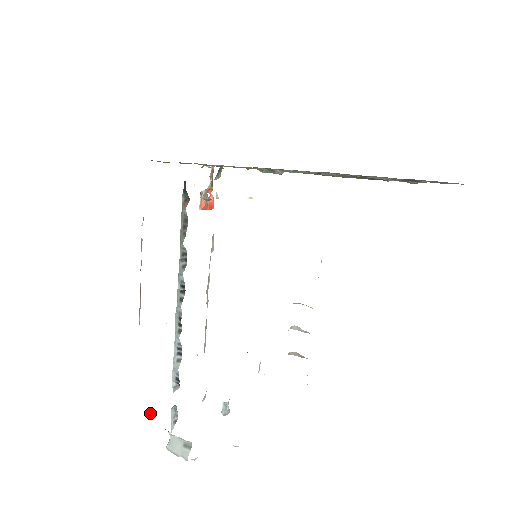
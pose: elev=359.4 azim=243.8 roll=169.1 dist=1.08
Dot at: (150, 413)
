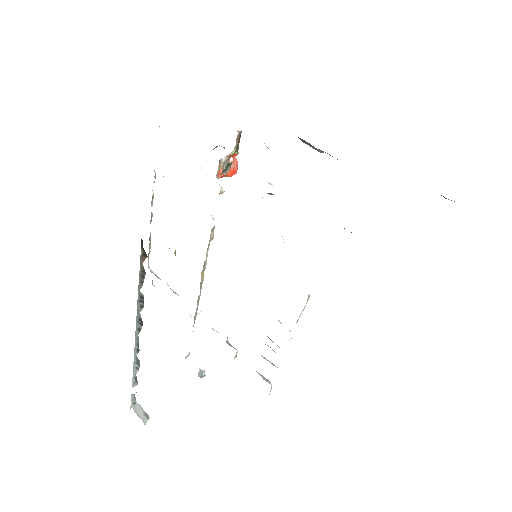
Dot at: occluded
